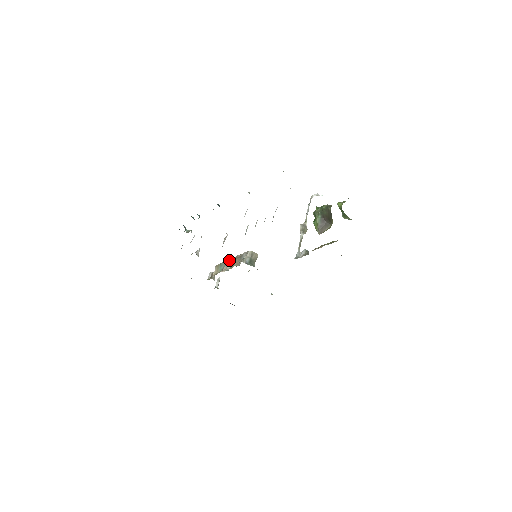
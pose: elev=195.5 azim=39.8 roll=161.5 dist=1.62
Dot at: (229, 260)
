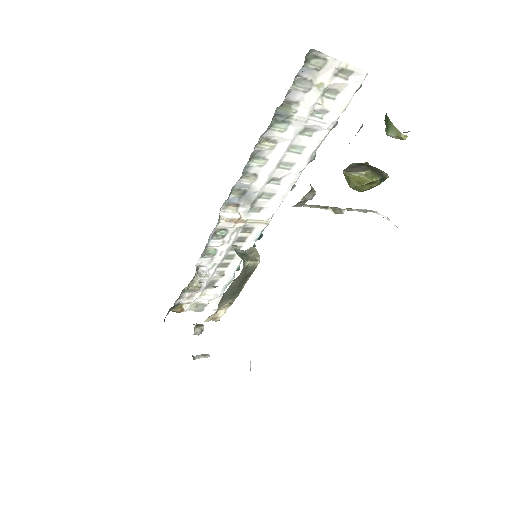
Dot at: occluded
